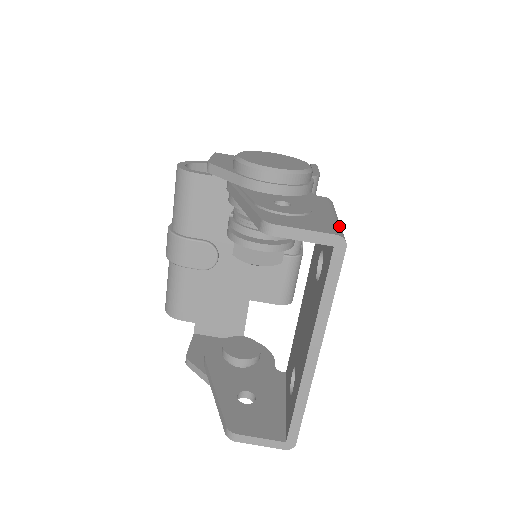
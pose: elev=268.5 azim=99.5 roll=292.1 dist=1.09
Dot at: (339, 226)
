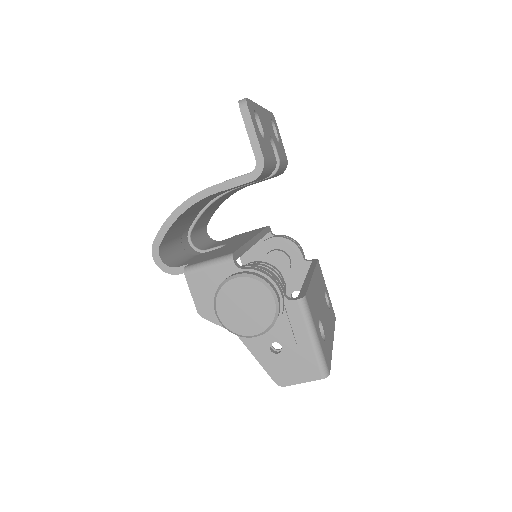
Dot at: (320, 358)
